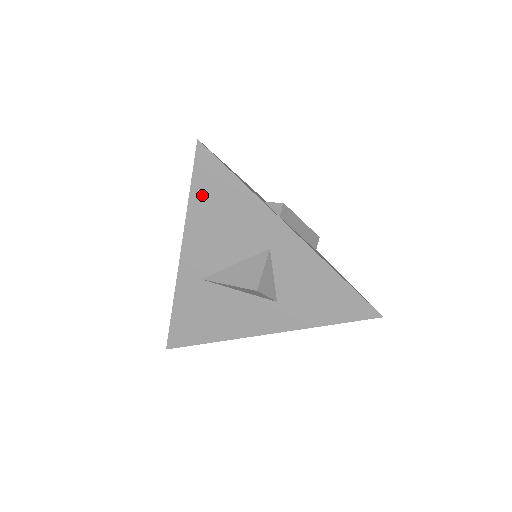
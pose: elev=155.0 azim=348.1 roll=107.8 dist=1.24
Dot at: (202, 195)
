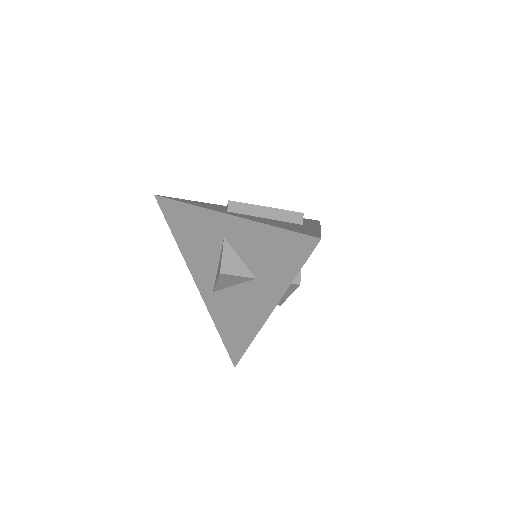
Dot at: (176, 229)
